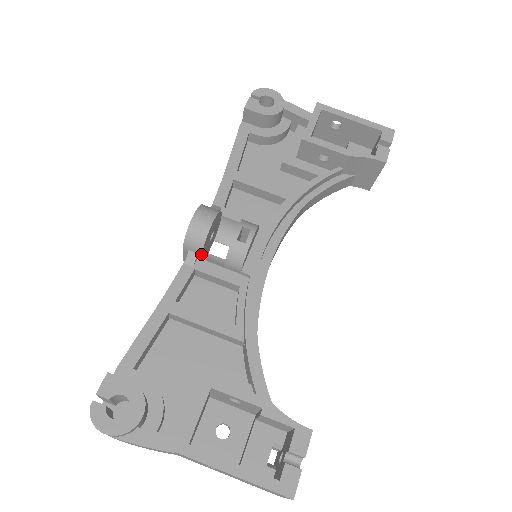
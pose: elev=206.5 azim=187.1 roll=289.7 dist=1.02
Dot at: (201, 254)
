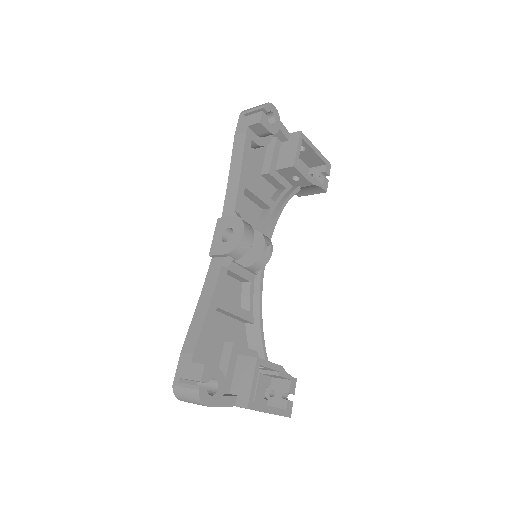
Dot at: (236, 259)
